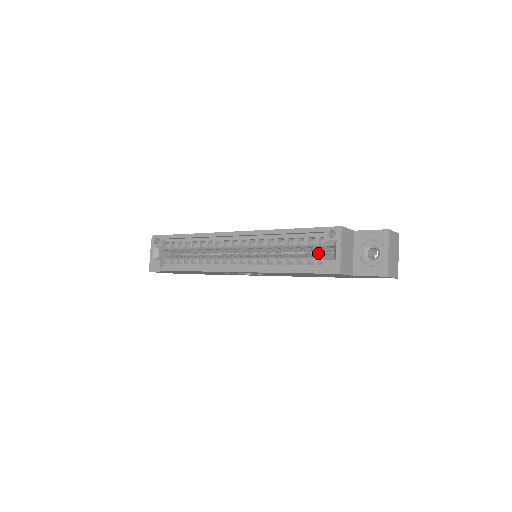
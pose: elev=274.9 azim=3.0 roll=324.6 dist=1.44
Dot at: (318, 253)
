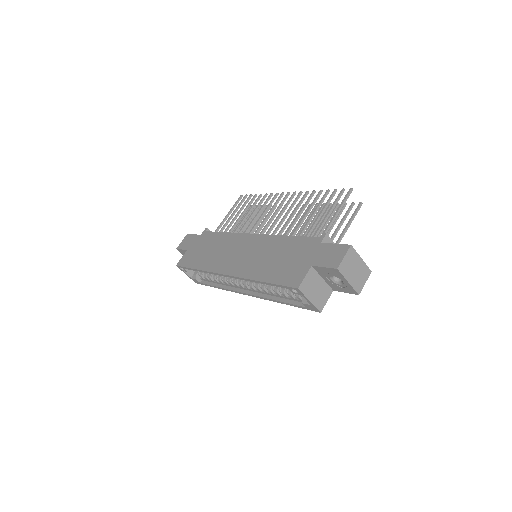
Dot at: occluded
